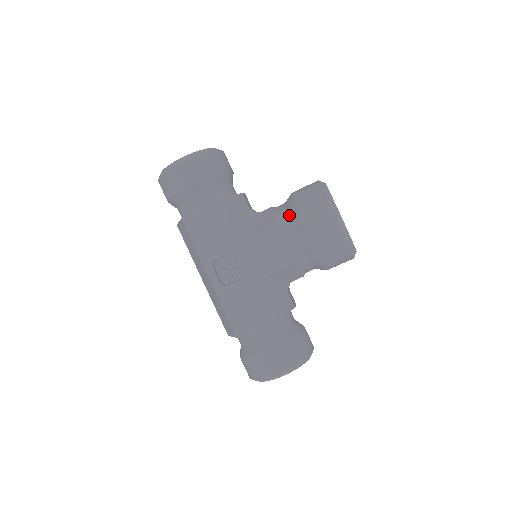
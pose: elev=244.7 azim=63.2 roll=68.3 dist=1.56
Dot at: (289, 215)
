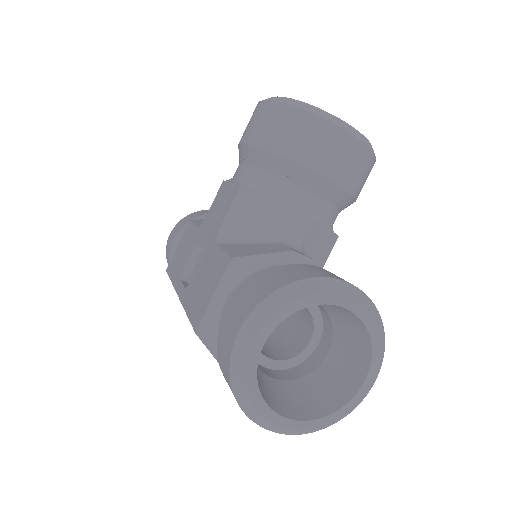
Dot at: occluded
